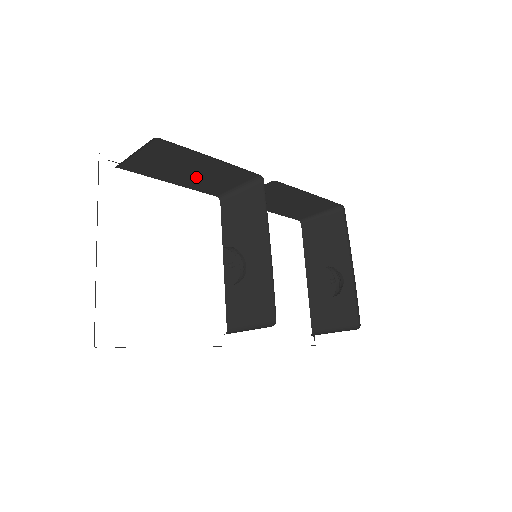
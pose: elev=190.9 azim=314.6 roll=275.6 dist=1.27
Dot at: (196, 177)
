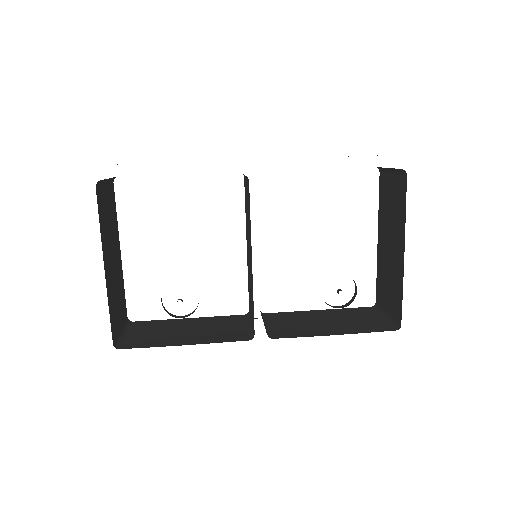
Dot at: occluded
